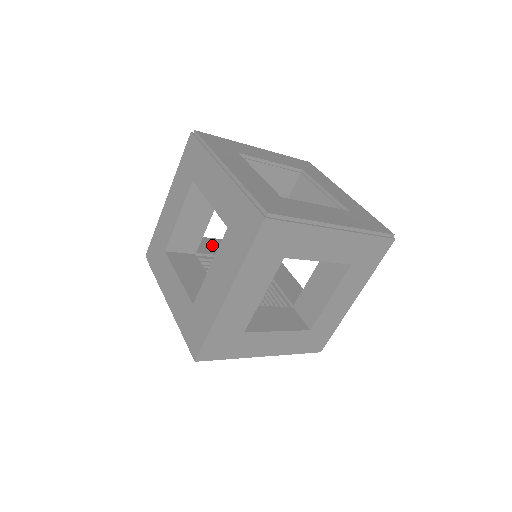
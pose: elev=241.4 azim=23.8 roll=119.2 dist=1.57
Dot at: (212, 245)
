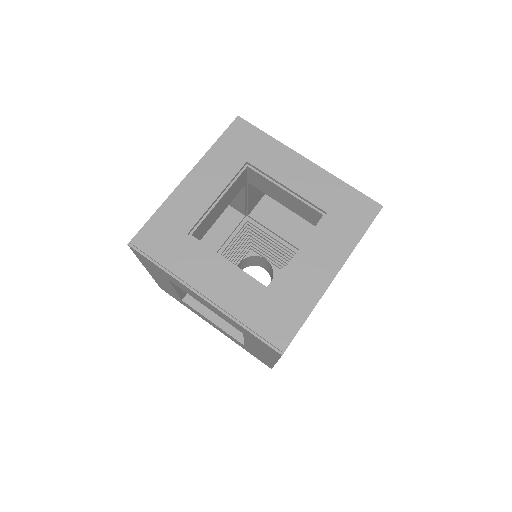
Dot at: (203, 242)
